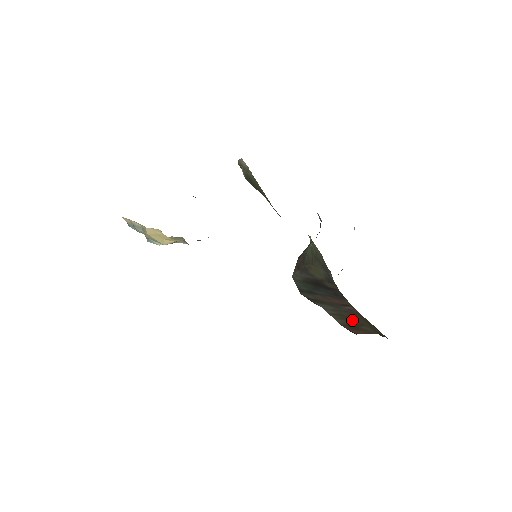
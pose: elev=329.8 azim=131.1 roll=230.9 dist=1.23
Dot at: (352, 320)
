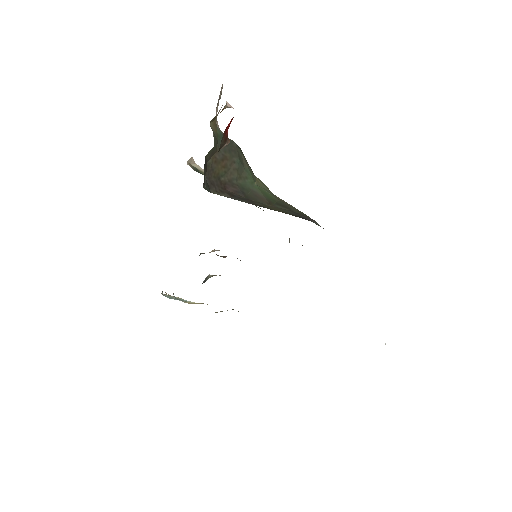
Dot at: occluded
